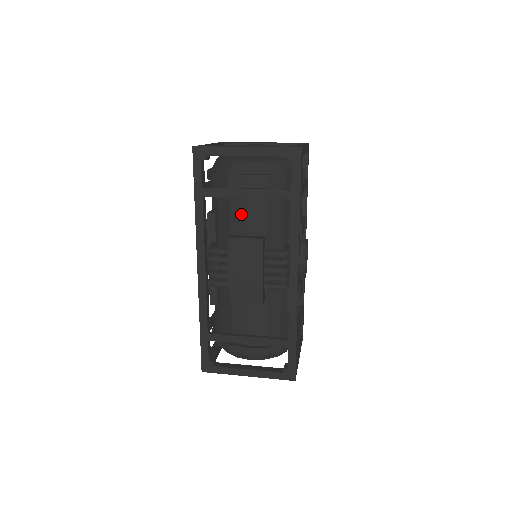
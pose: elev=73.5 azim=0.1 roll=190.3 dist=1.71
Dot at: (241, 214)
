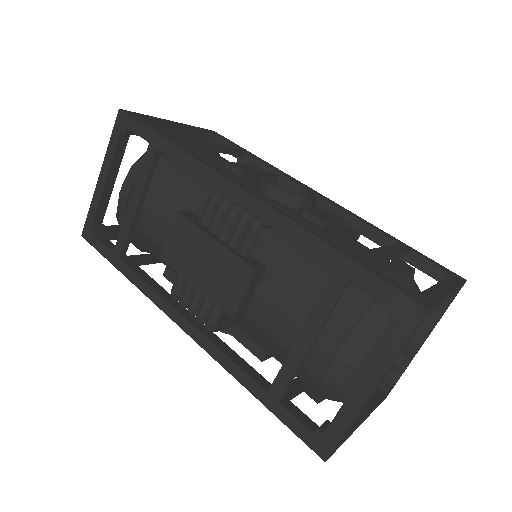
Dot at: (156, 227)
